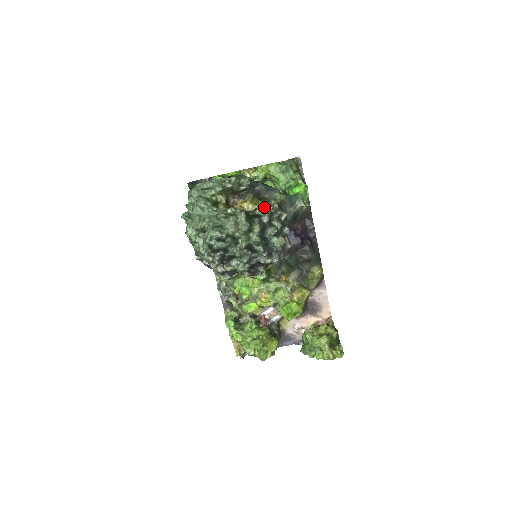
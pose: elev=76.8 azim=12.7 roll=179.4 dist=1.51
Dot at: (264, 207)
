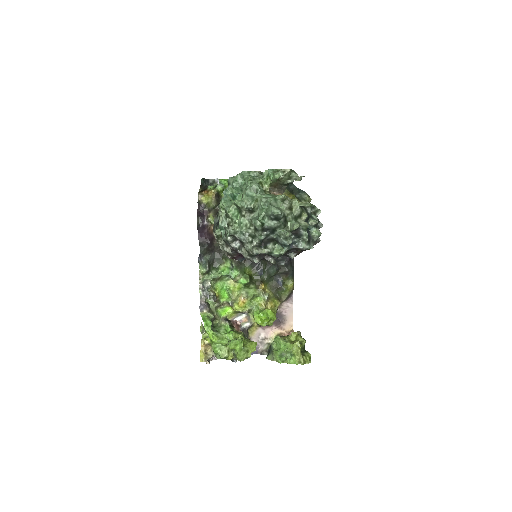
Dot at: occluded
